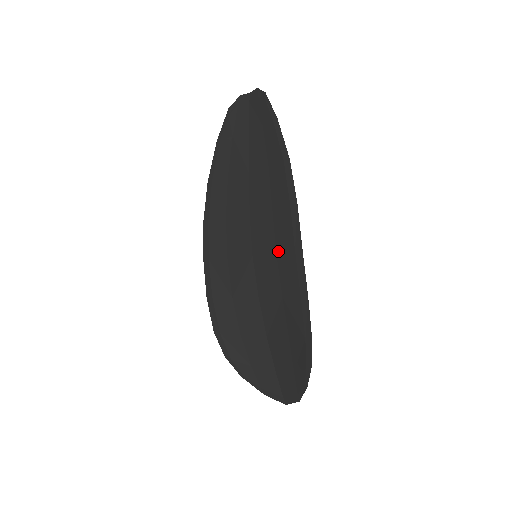
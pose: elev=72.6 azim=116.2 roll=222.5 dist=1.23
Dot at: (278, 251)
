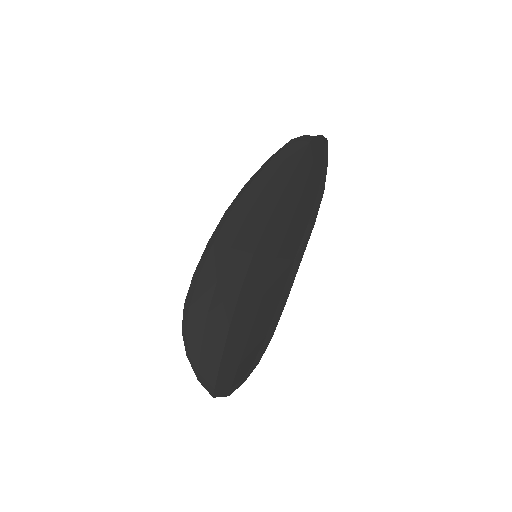
Dot at: (279, 256)
